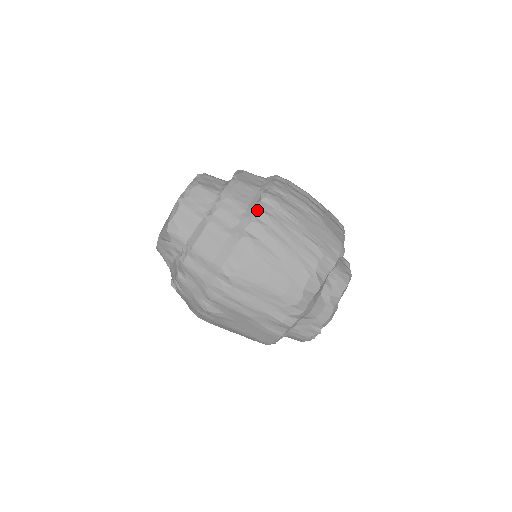
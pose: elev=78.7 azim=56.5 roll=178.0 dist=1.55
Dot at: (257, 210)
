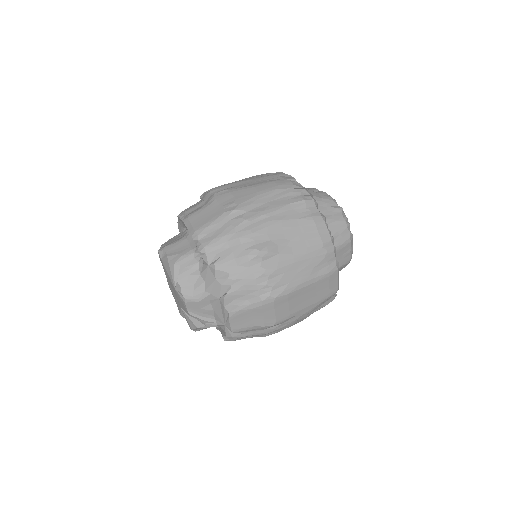
Dot at: (206, 192)
